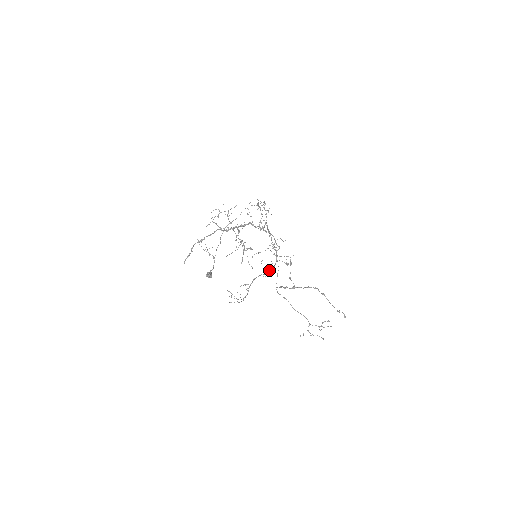
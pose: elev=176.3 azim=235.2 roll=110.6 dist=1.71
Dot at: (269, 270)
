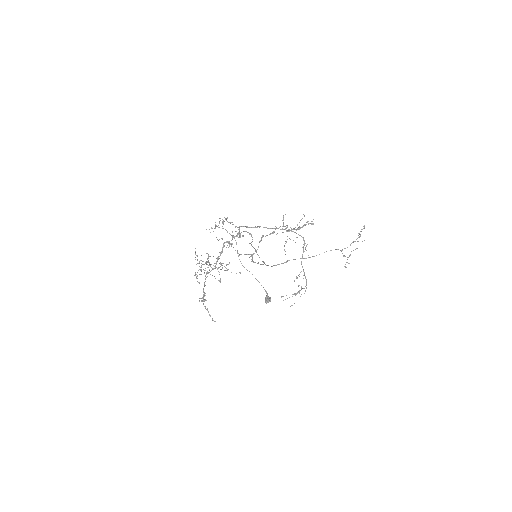
Dot at: occluded
